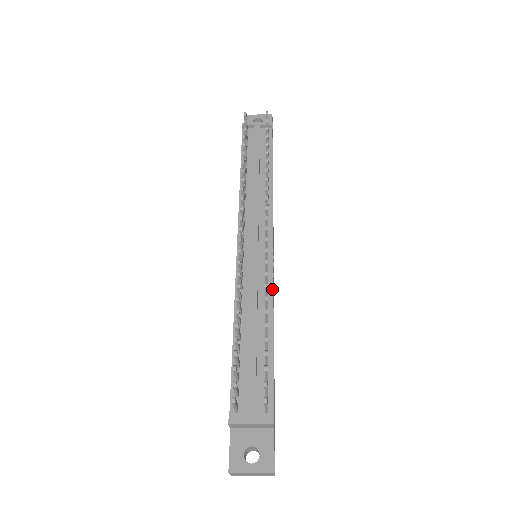
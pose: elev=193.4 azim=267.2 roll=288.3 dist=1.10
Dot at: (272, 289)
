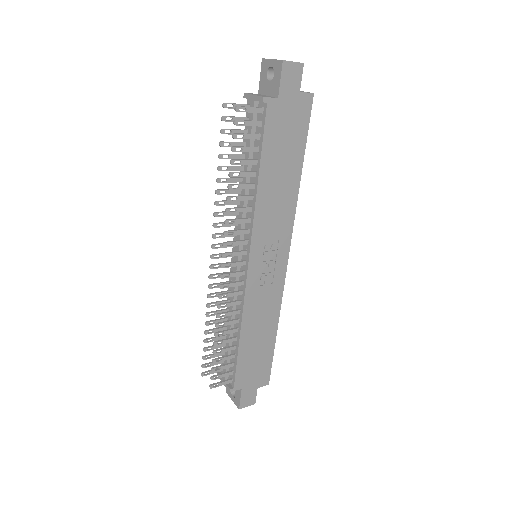
Dot at: (243, 304)
